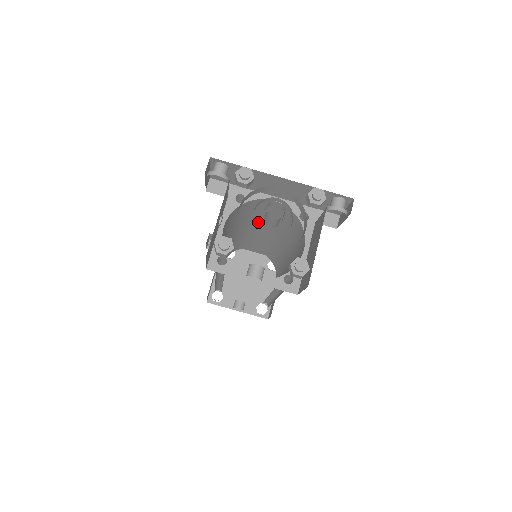
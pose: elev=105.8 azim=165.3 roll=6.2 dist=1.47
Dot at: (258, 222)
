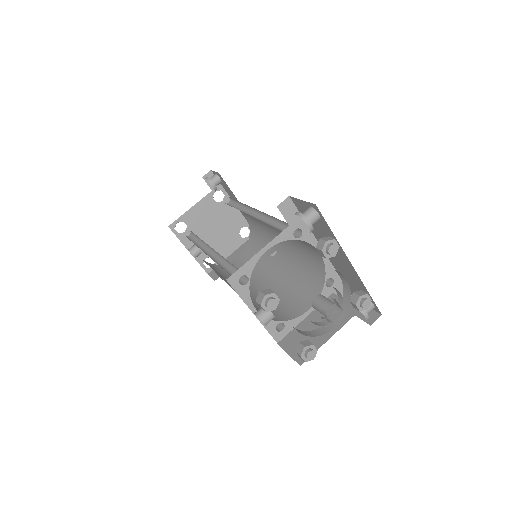
Dot at: (281, 231)
